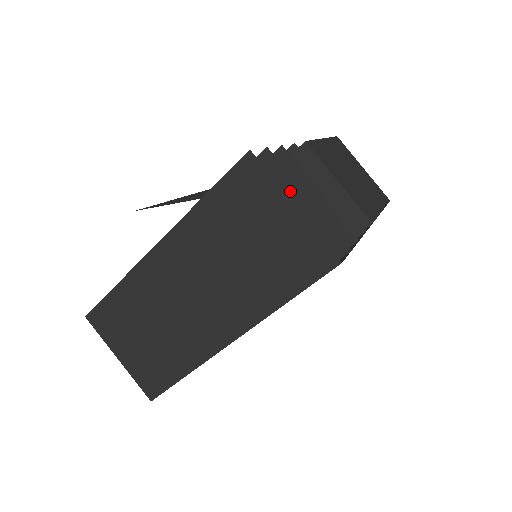
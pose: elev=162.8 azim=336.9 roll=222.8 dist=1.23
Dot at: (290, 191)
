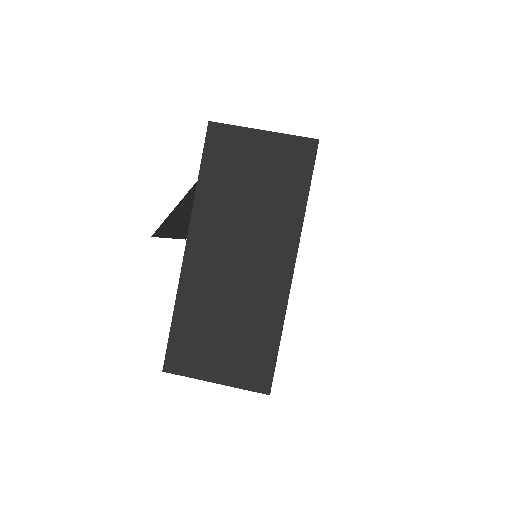
Dot at: occluded
